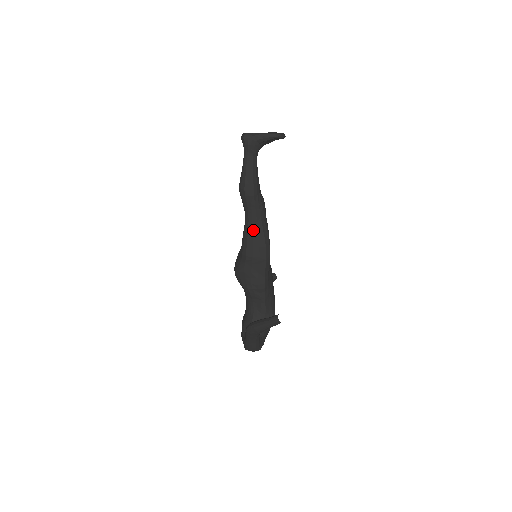
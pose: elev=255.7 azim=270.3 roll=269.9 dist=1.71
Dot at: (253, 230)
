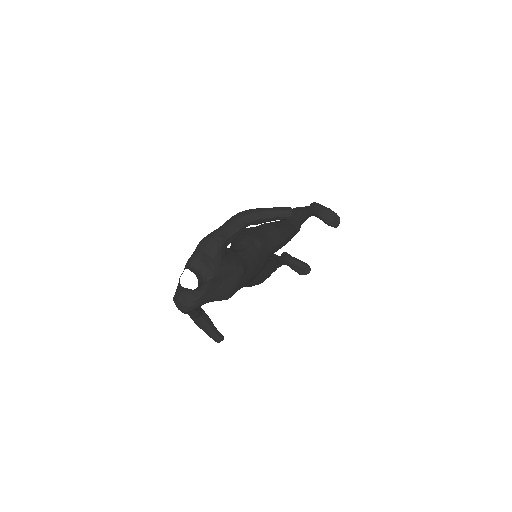
Dot at: (284, 222)
